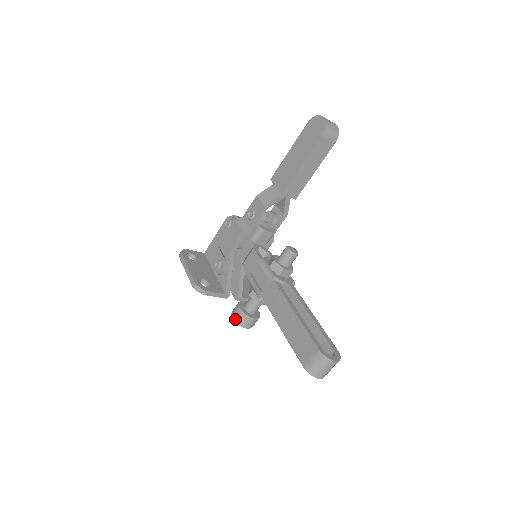
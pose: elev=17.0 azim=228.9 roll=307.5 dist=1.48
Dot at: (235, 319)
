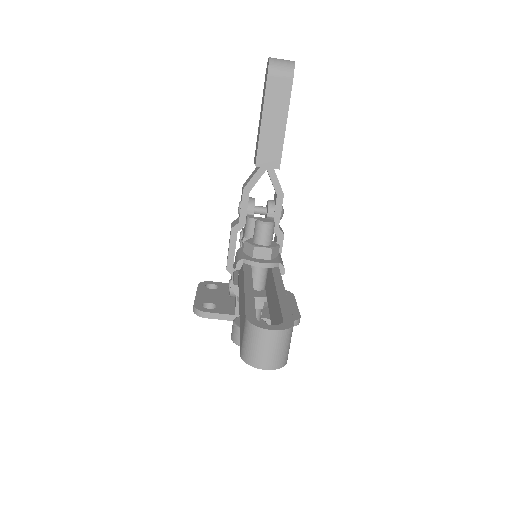
Dot at: (232, 337)
